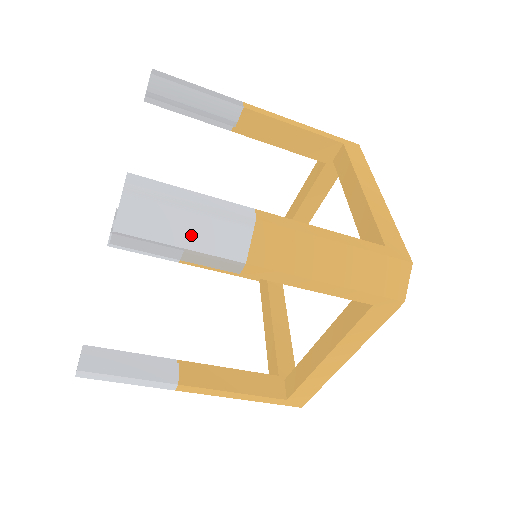
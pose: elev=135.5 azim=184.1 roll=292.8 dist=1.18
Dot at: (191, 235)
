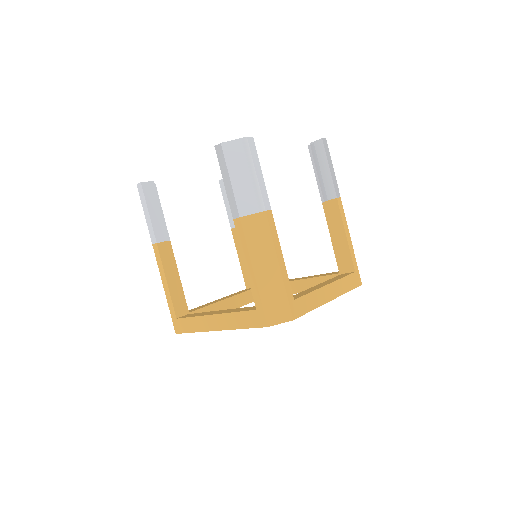
Dot at: occluded
